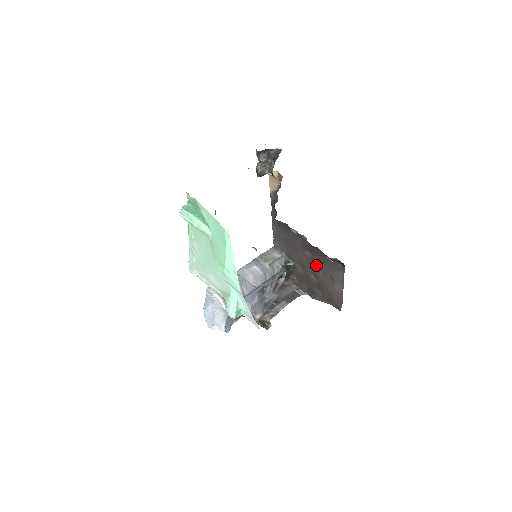
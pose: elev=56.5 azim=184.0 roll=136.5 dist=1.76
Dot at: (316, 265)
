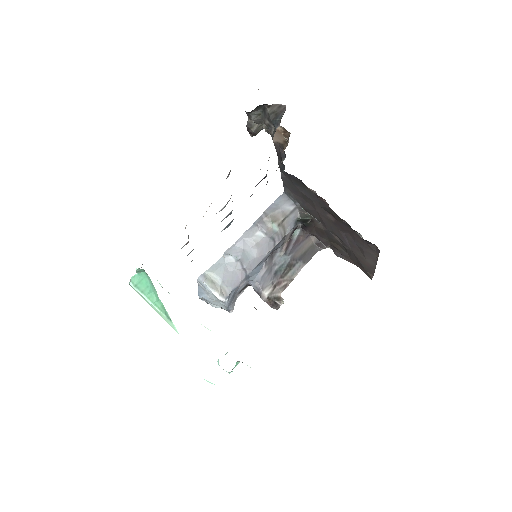
Dot at: (341, 231)
